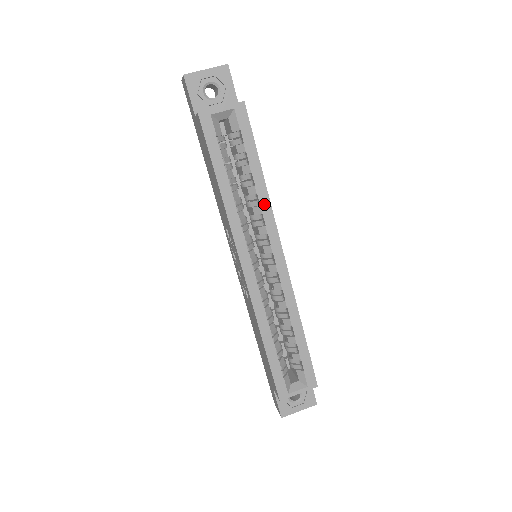
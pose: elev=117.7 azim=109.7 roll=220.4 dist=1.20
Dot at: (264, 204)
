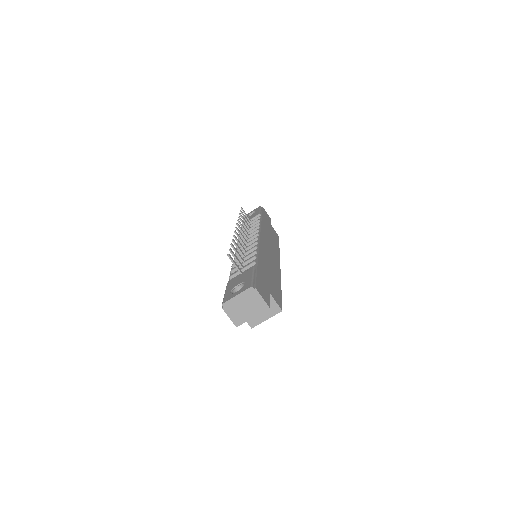
Dot at: occluded
